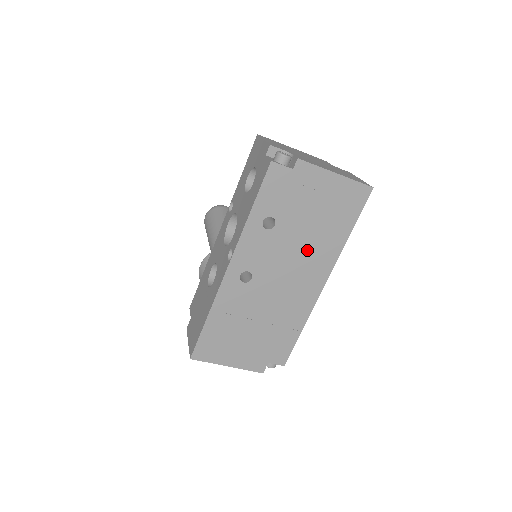
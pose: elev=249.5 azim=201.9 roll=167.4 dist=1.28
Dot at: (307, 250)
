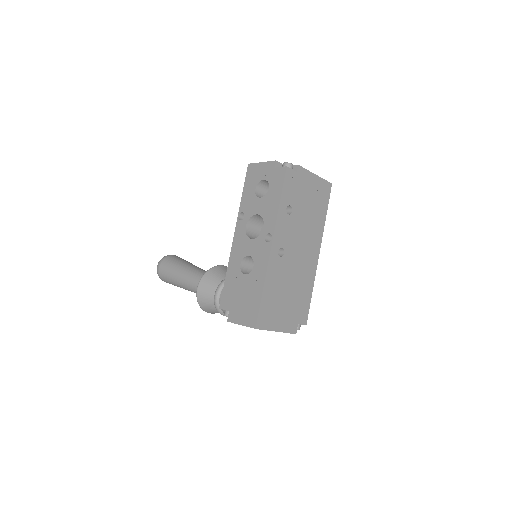
Dot at: (308, 229)
